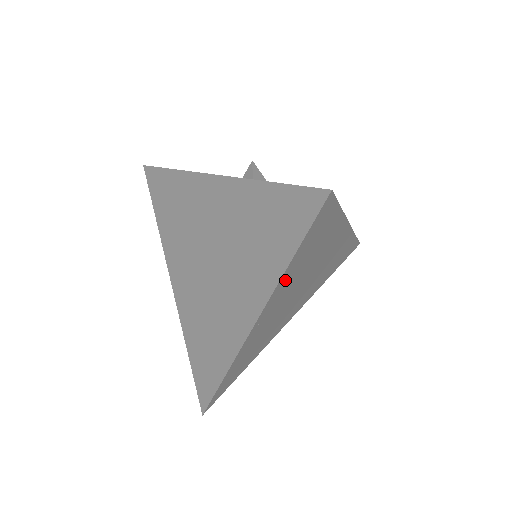
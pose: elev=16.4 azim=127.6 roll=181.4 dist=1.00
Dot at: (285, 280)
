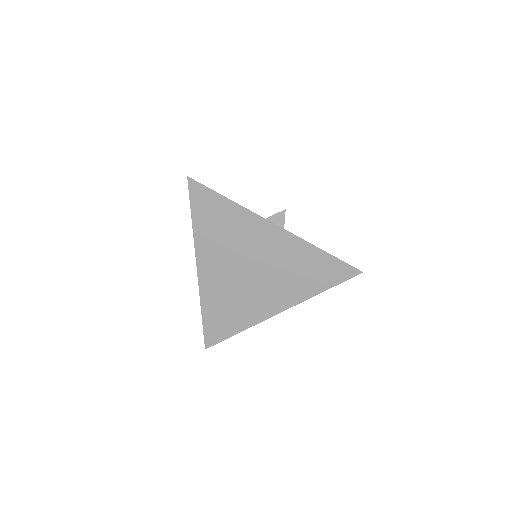
Dot at: occluded
